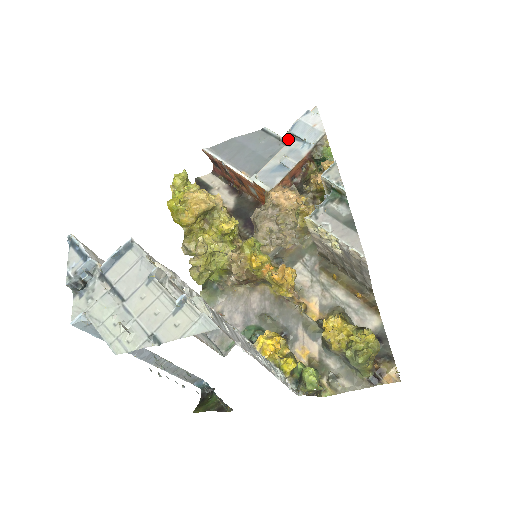
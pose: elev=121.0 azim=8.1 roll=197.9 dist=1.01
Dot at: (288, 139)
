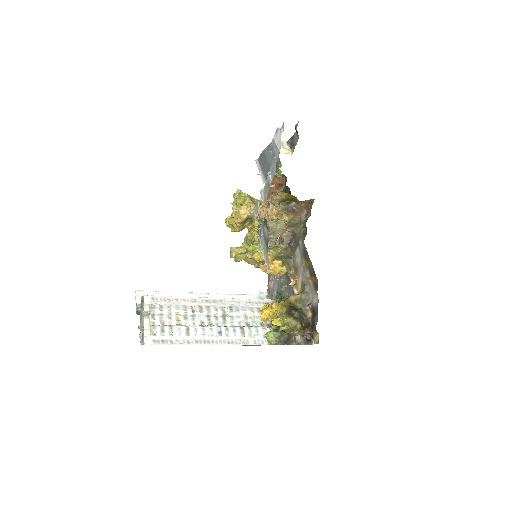
Dot at: (274, 155)
